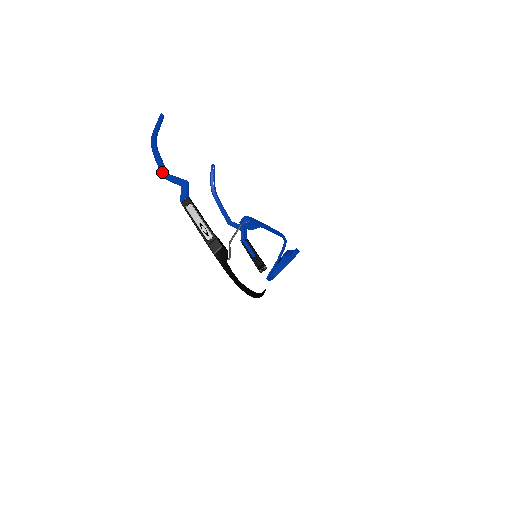
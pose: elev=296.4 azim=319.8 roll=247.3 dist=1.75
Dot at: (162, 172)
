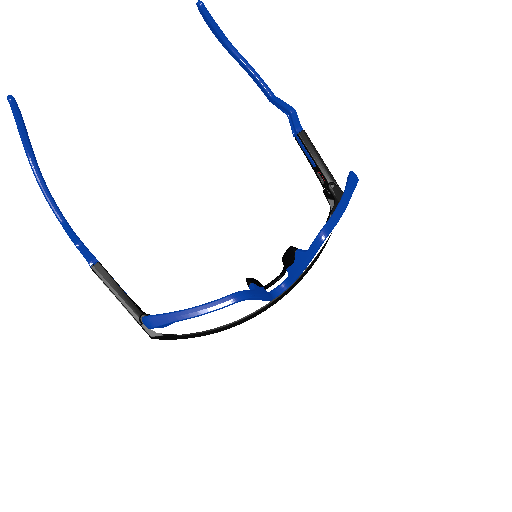
Dot at: occluded
